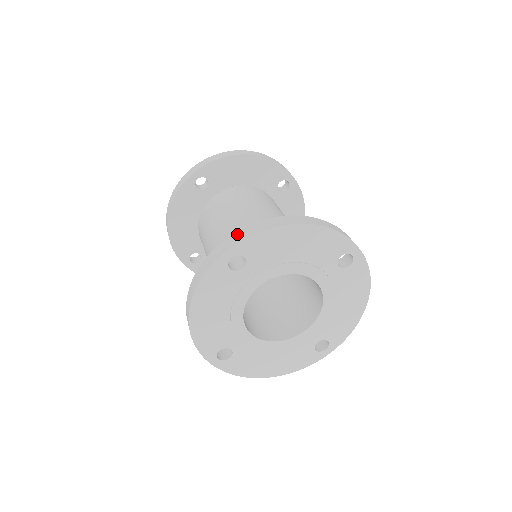
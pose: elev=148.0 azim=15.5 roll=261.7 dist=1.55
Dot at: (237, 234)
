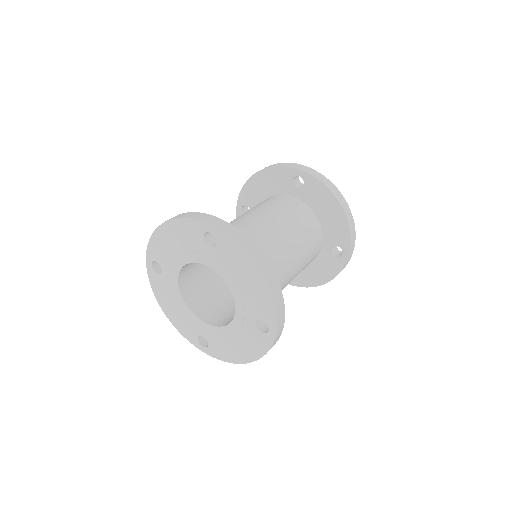
Dot at: (231, 227)
